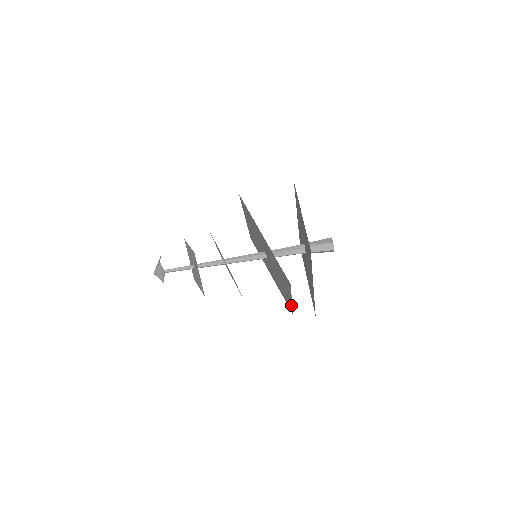
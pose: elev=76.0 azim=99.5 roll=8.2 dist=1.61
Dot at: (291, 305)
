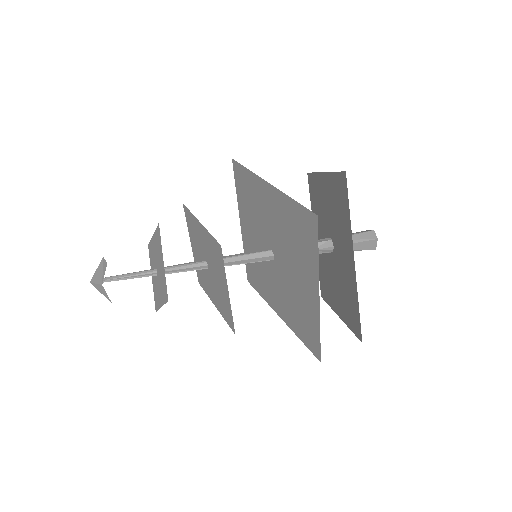
Dot at: (317, 324)
